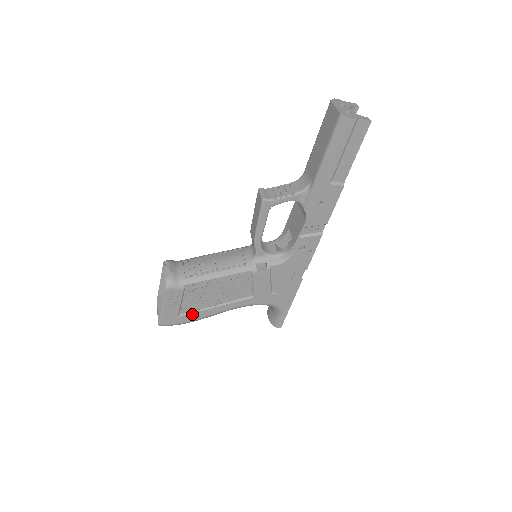
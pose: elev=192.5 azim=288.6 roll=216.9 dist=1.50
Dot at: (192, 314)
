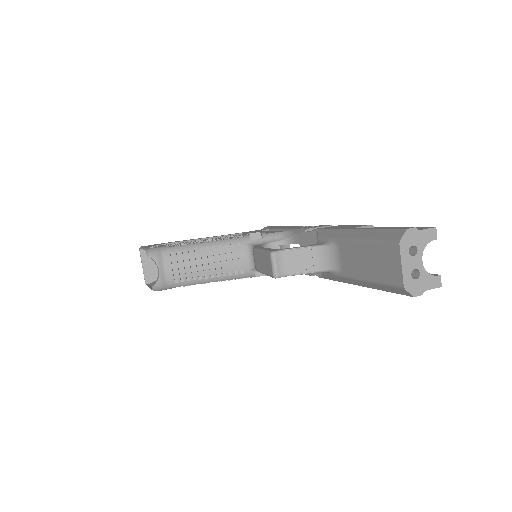
Dot at: occluded
